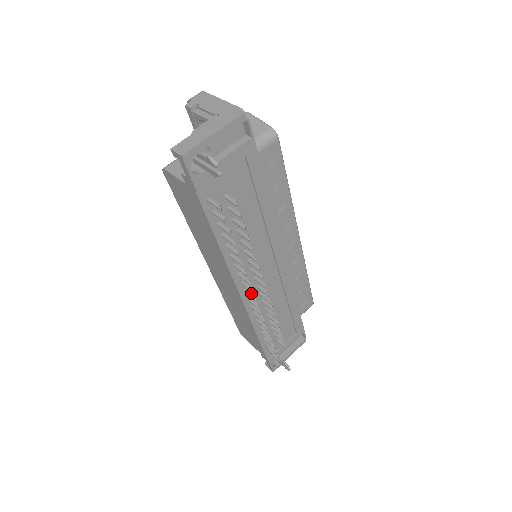
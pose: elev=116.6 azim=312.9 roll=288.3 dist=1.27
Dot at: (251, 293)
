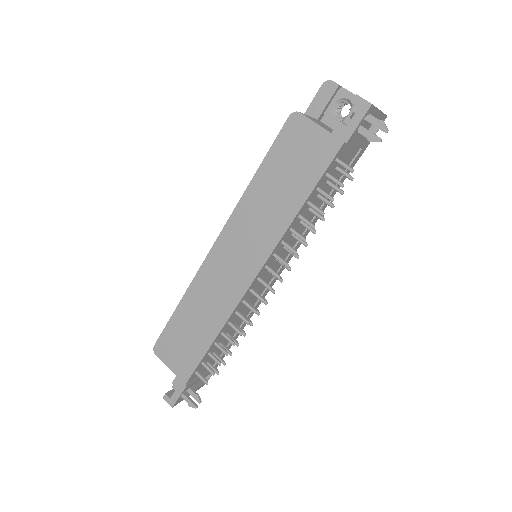
Dot at: (266, 282)
